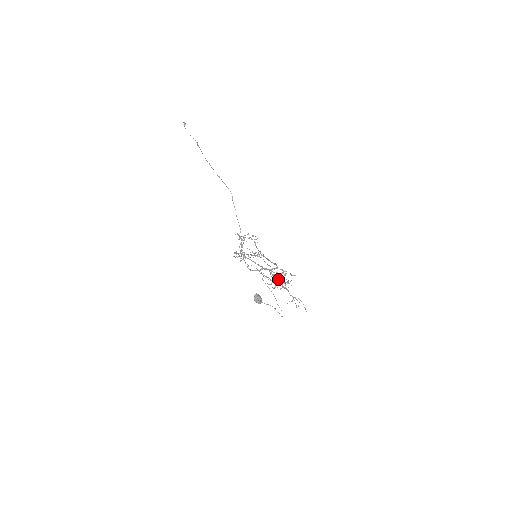
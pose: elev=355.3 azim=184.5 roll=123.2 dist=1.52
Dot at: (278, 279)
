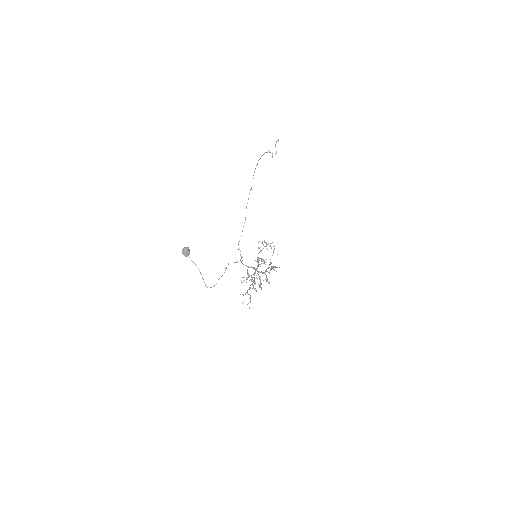
Dot at: occluded
